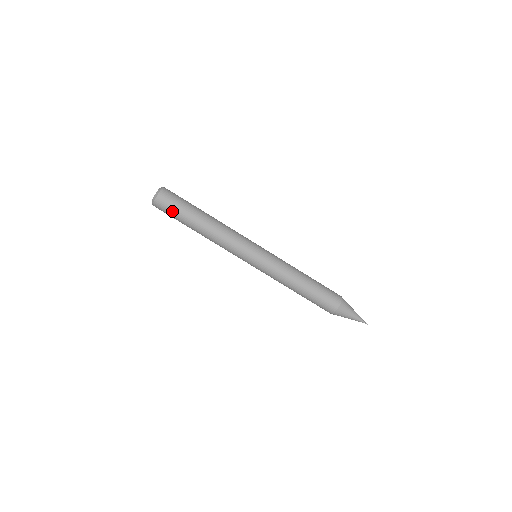
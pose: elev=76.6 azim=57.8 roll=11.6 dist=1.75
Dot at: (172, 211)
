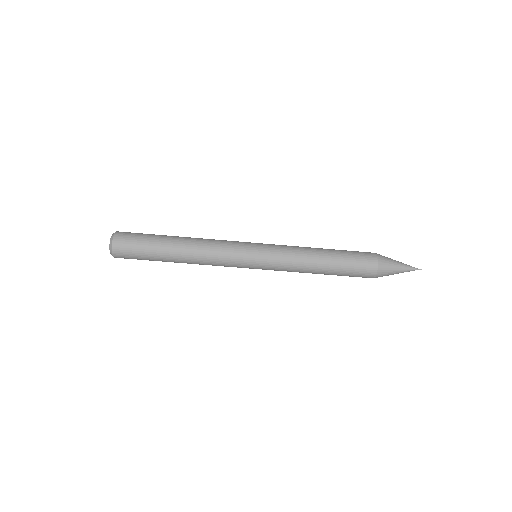
Dot at: (139, 259)
